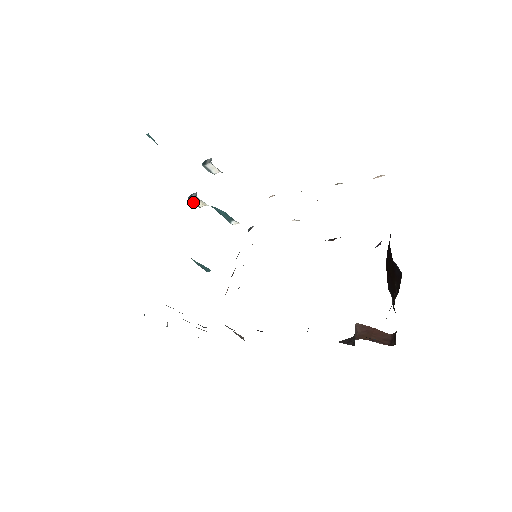
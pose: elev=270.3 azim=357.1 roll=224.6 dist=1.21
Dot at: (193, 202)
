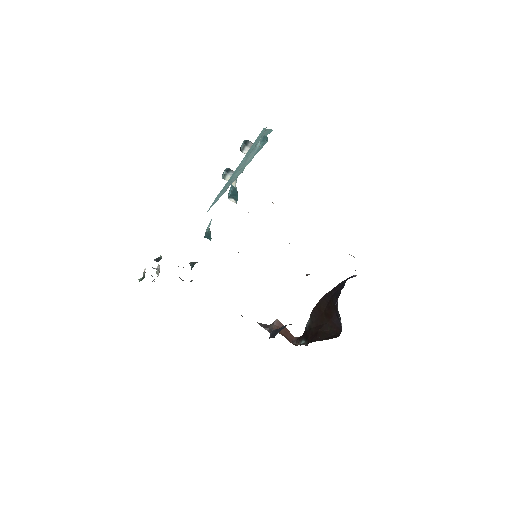
Dot at: (226, 176)
